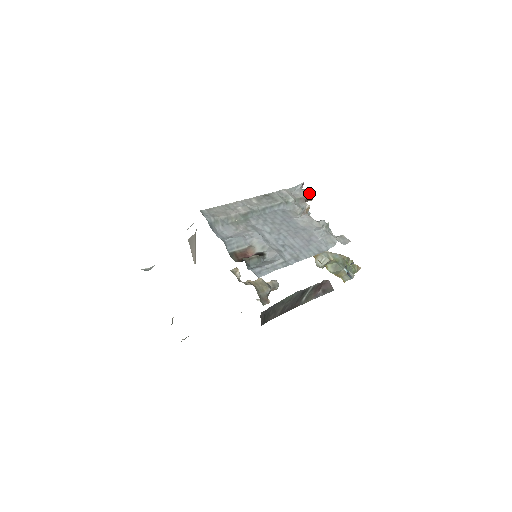
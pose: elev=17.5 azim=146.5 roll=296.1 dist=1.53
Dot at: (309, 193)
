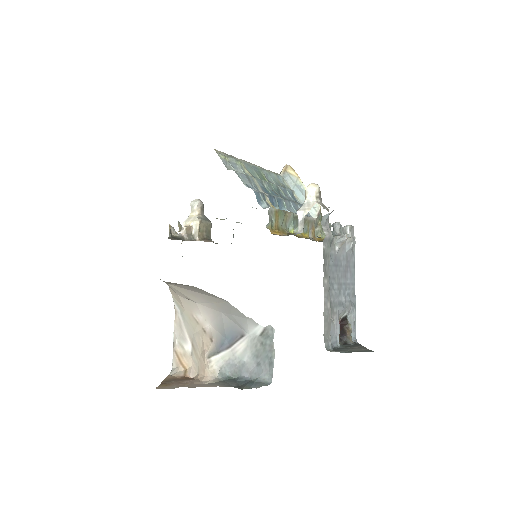
Dot at: (321, 198)
